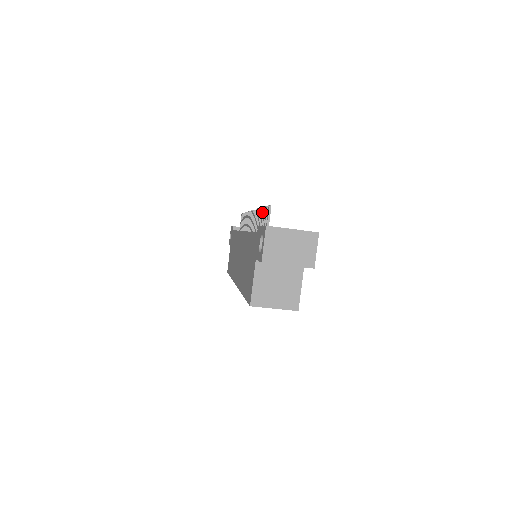
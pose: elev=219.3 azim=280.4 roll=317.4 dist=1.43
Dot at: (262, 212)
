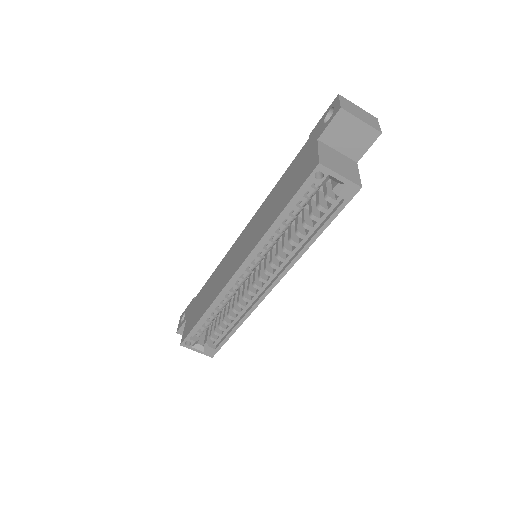
Dot at: occluded
